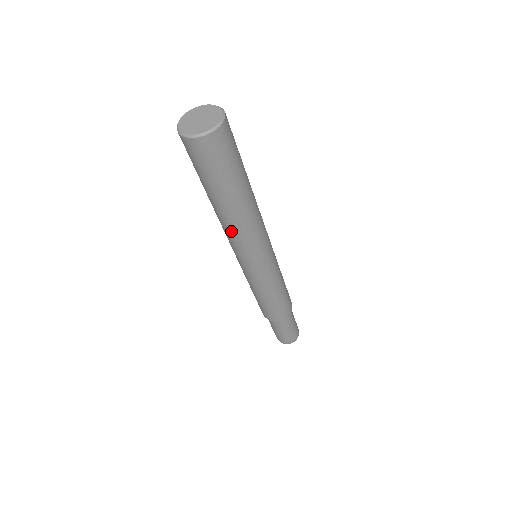
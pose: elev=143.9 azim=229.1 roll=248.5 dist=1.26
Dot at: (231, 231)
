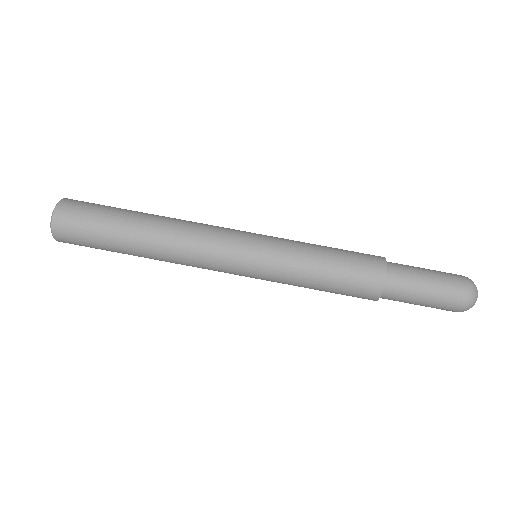
Dot at: occluded
